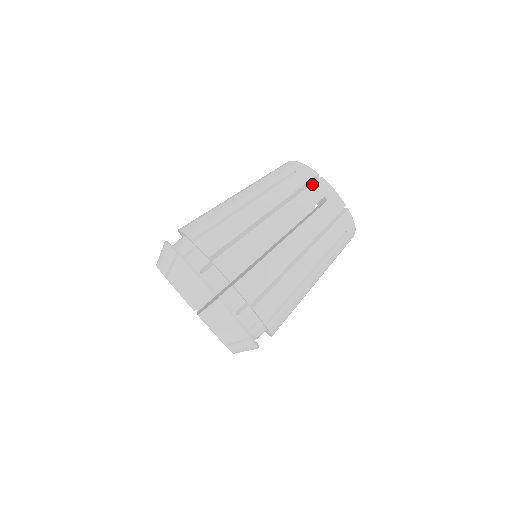
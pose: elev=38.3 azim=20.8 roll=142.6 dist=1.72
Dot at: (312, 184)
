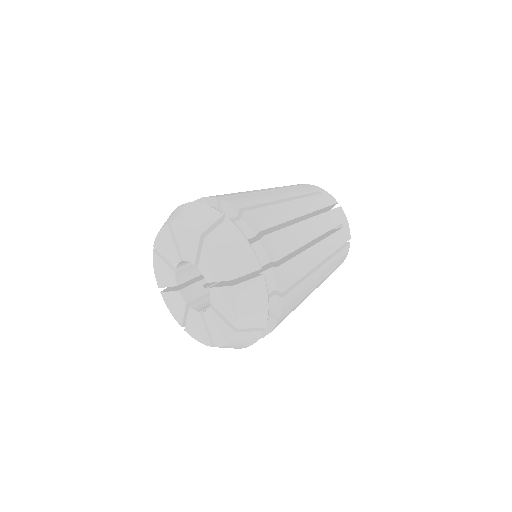
Dot at: (305, 186)
